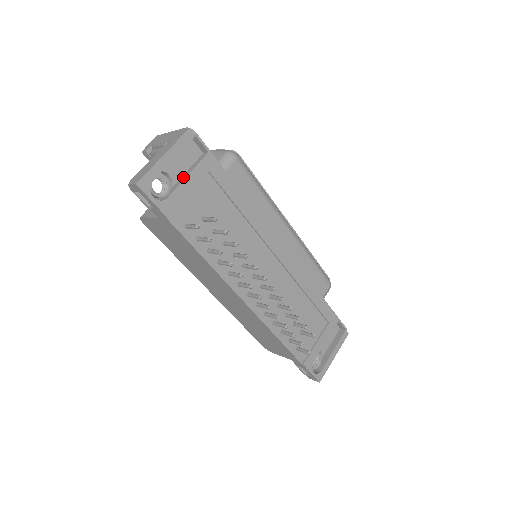
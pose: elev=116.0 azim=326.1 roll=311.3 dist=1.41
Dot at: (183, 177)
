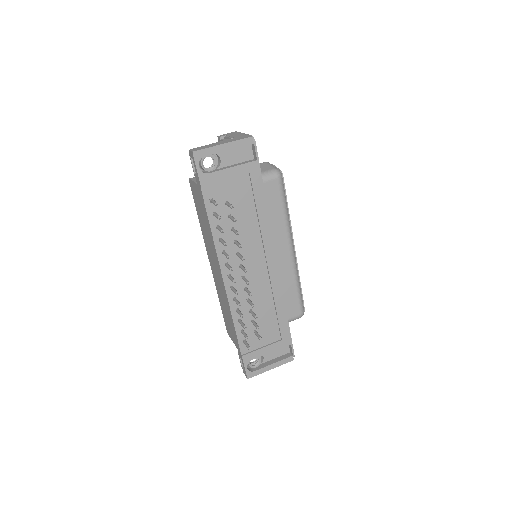
Dot at: (229, 166)
